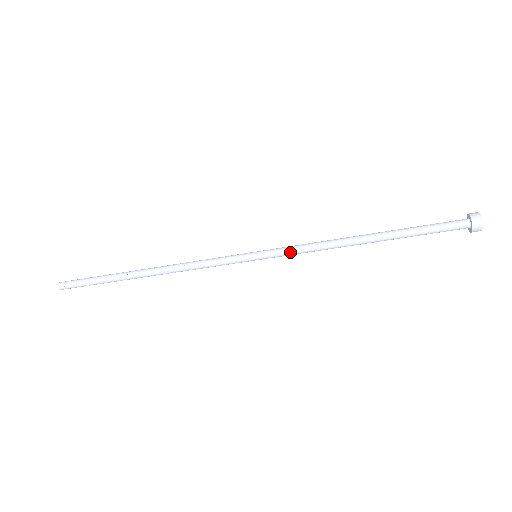
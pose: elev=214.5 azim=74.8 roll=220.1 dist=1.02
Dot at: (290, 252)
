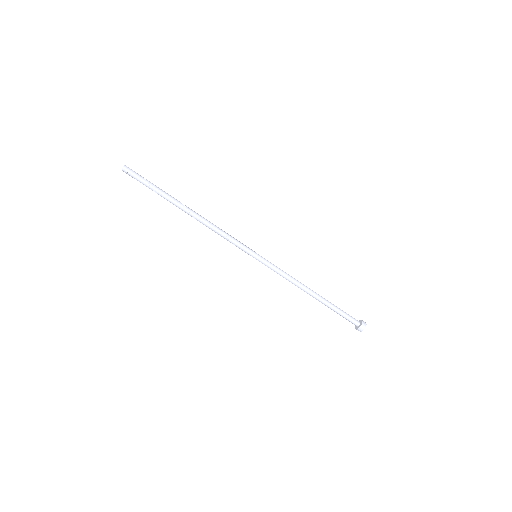
Dot at: occluded
